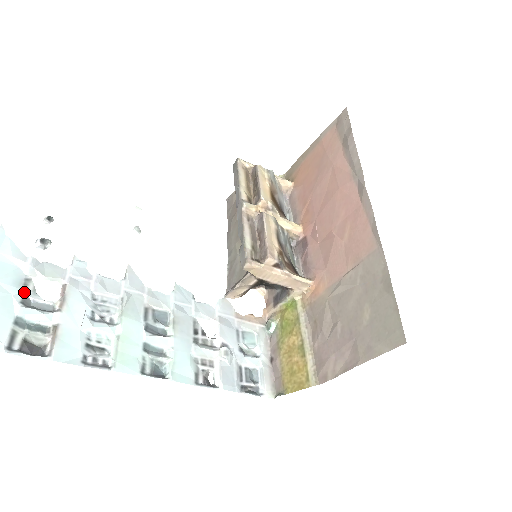
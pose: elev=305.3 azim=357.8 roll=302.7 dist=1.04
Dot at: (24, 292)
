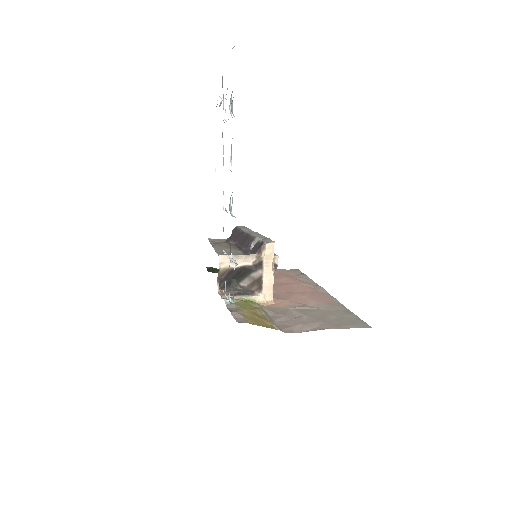
Dot at: occluded
